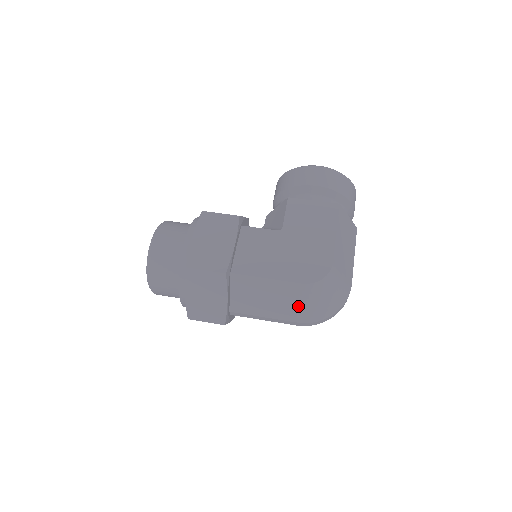
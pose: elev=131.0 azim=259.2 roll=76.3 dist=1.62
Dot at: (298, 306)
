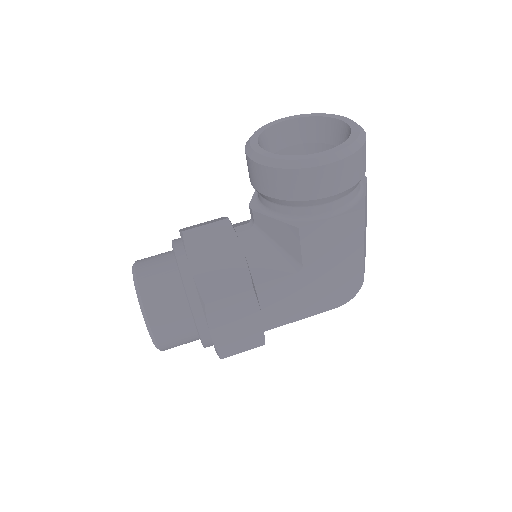
Dot at: occluded
